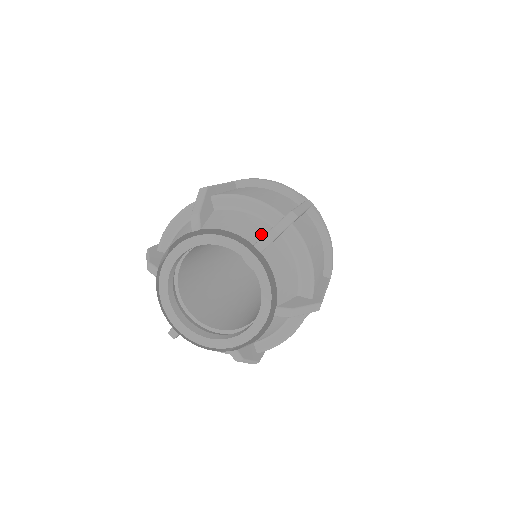
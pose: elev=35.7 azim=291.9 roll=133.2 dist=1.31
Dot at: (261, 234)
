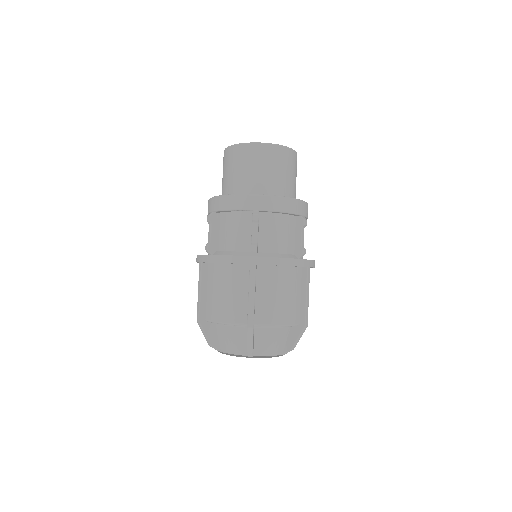
Dot at: (245, 342)
